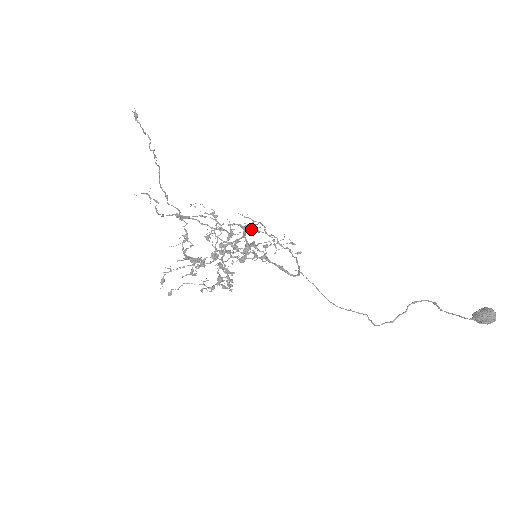
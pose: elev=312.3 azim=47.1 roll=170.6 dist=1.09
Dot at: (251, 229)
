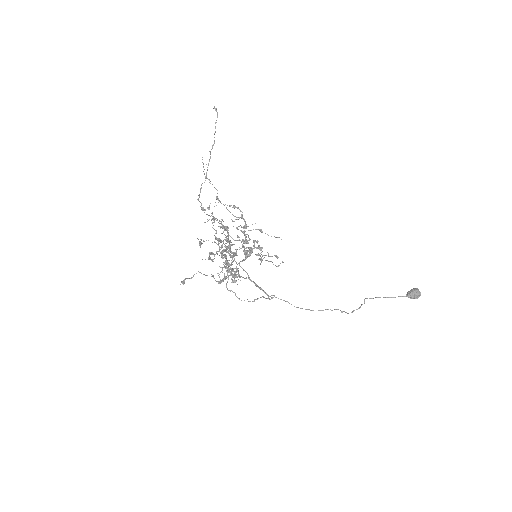
Dot at: (247, 241)
